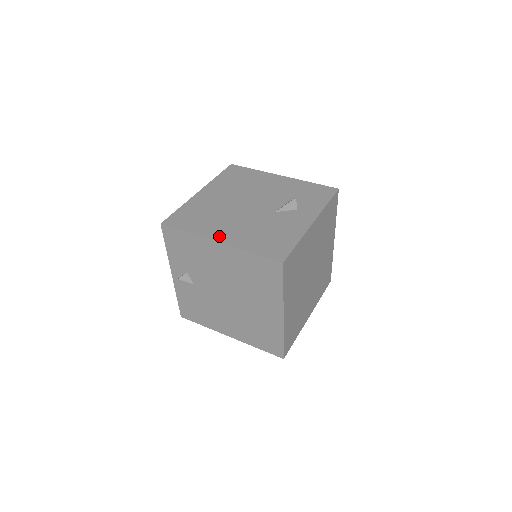
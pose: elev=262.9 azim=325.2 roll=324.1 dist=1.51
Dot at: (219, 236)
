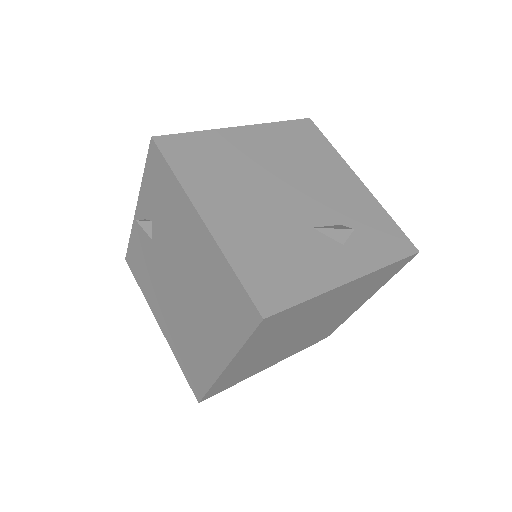
Dot at: (211, 211)
